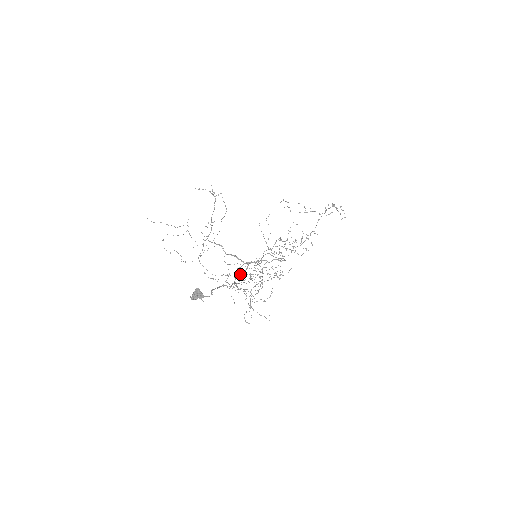
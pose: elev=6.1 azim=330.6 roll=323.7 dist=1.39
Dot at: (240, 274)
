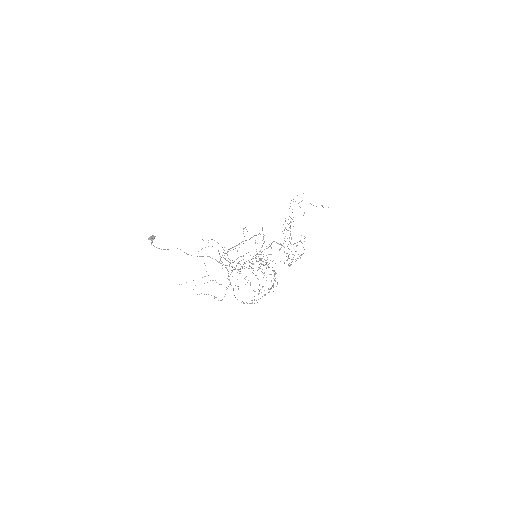
Dot at: occluded
